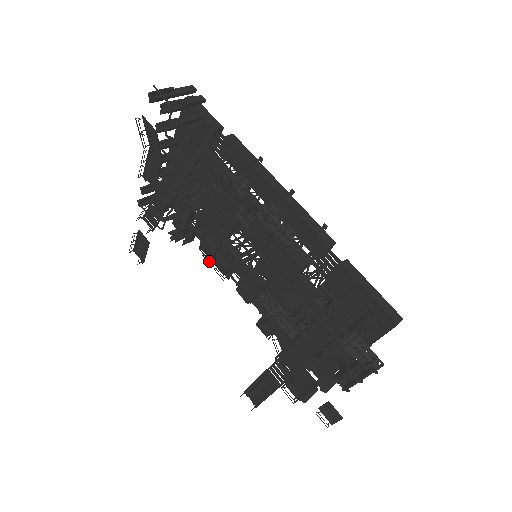
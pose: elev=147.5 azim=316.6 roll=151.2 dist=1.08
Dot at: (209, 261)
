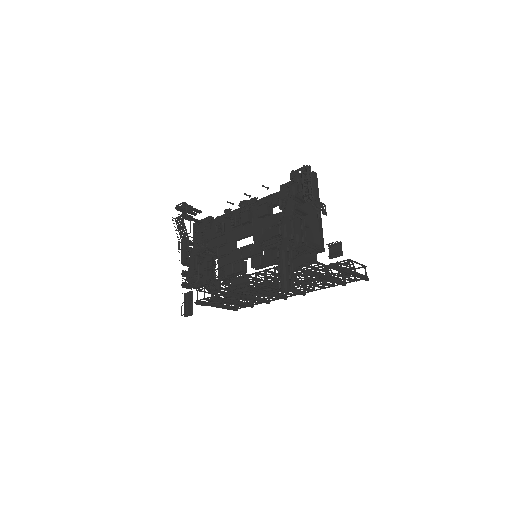
Dot at: (231, 274)
